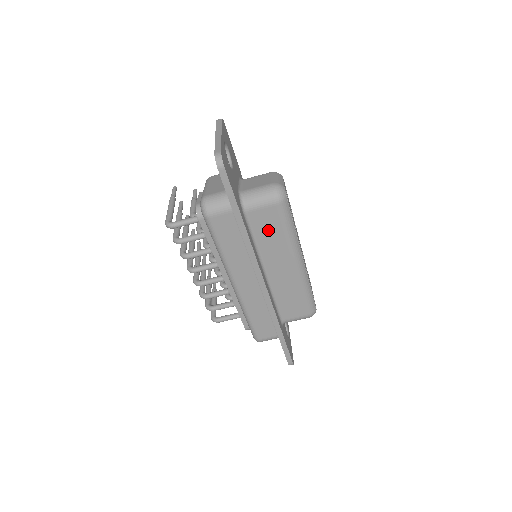
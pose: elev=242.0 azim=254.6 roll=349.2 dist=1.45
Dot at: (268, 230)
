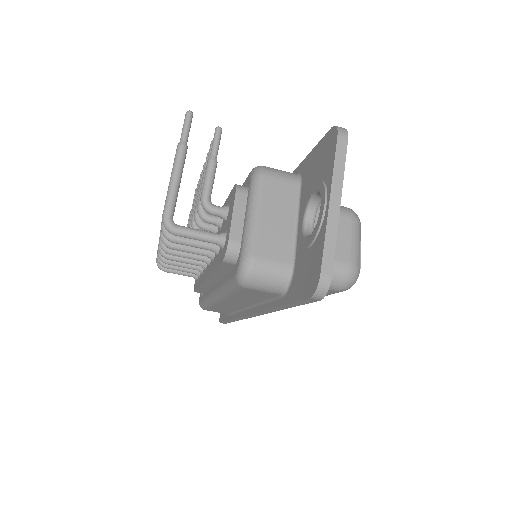
Dot at: occluded
